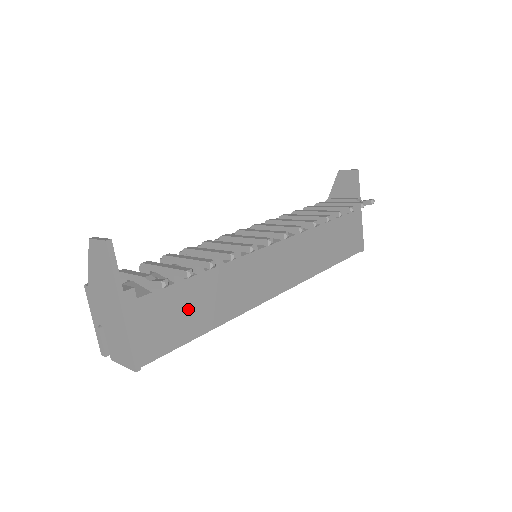
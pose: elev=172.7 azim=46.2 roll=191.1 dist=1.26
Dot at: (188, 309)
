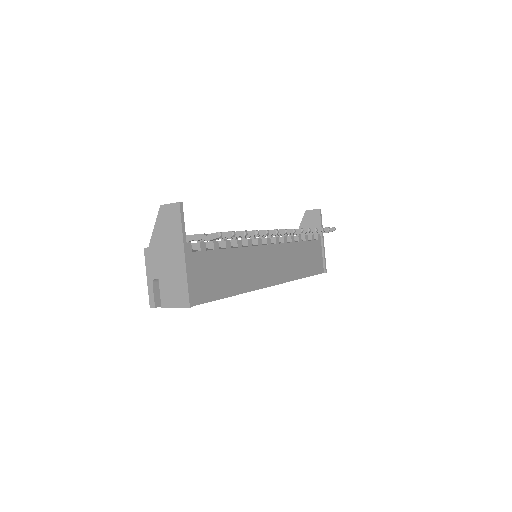
Dot at: (221, 273)
